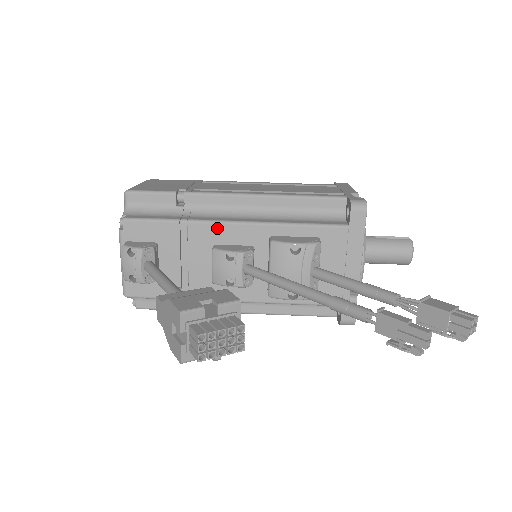
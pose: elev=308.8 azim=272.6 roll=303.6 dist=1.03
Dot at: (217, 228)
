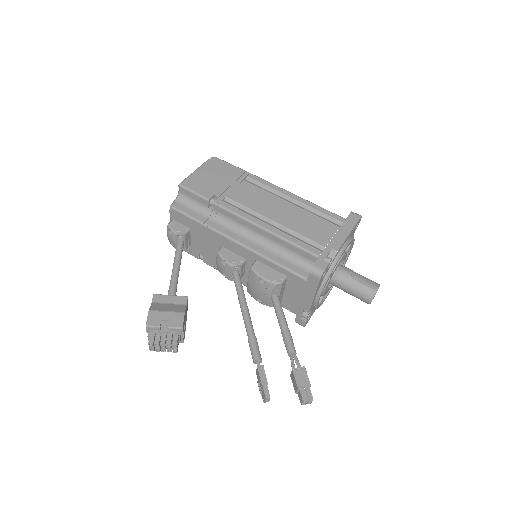
Dot at: (224, 239)
